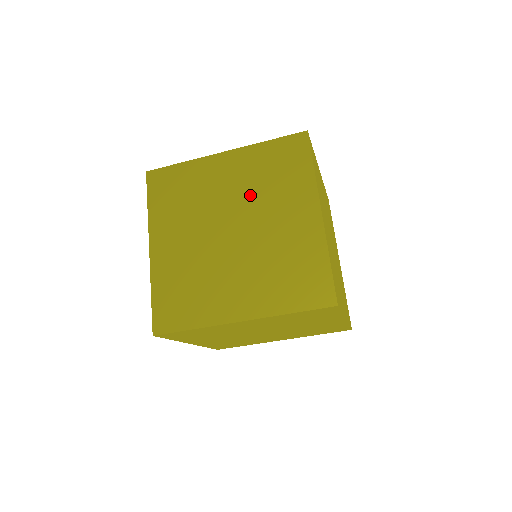
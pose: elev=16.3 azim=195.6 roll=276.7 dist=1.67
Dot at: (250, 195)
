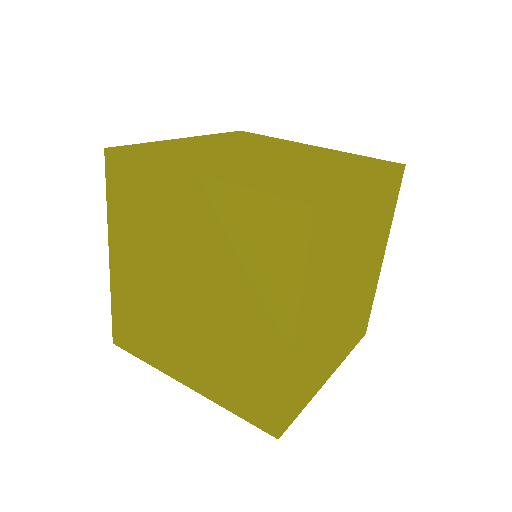
Dot at: (310, 157)
